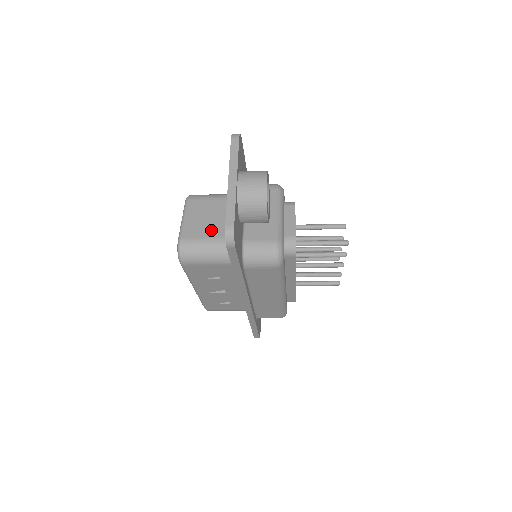
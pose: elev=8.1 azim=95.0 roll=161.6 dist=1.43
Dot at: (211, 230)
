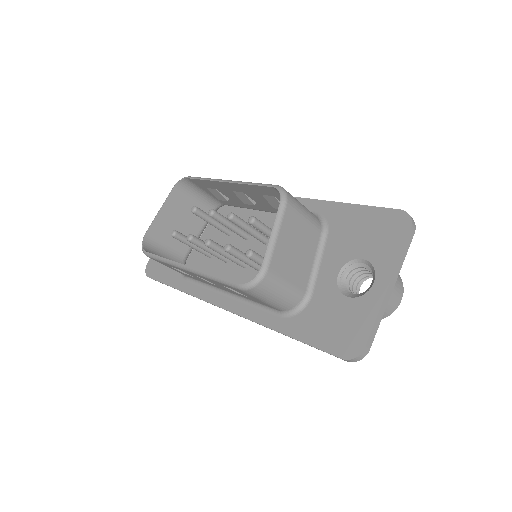
Dot at: (294, 271)
